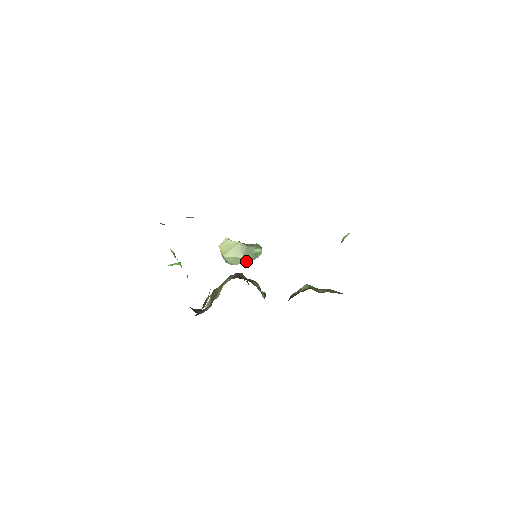
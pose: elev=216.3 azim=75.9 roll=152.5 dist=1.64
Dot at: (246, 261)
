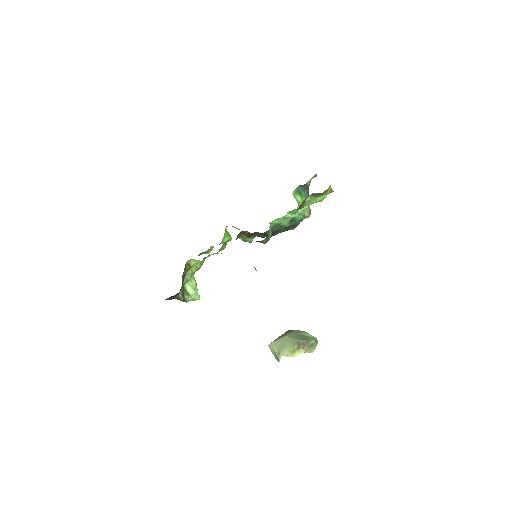
Dot at: (292, 340)
